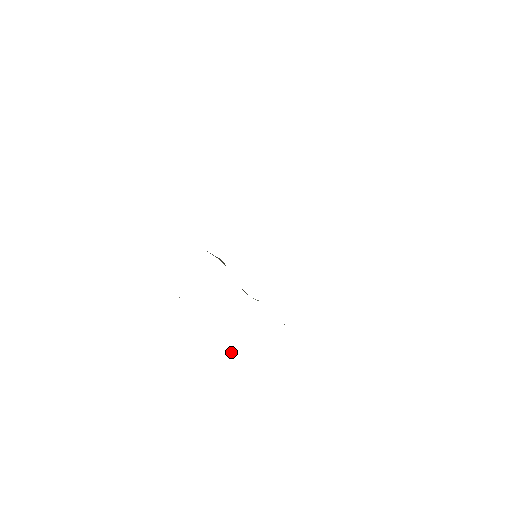
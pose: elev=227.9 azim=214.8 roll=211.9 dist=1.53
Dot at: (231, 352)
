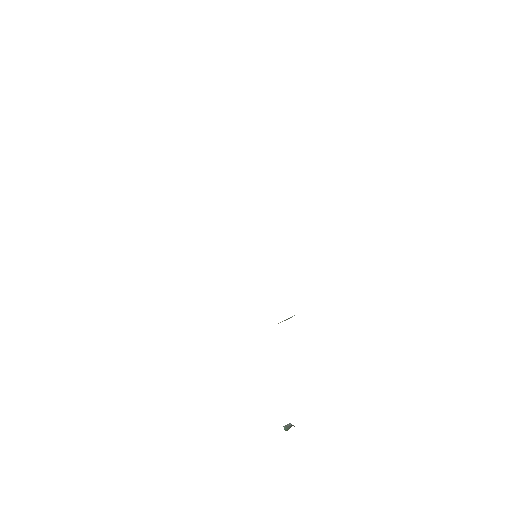
Dot at: occluded
